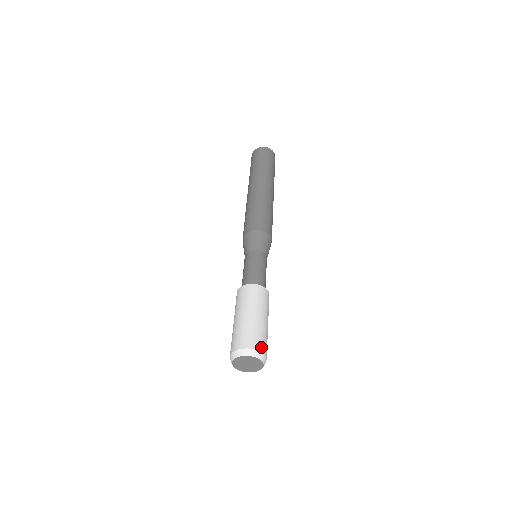
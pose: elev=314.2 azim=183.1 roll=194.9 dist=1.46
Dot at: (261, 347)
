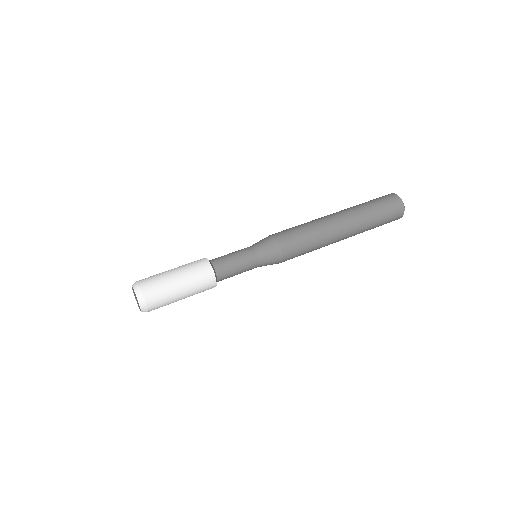
Dot at: (147, 291)
